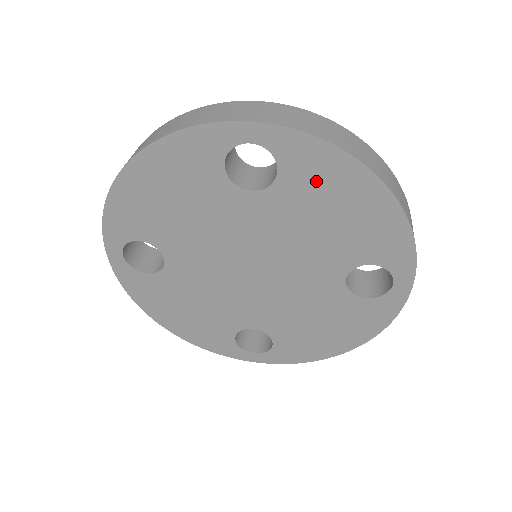
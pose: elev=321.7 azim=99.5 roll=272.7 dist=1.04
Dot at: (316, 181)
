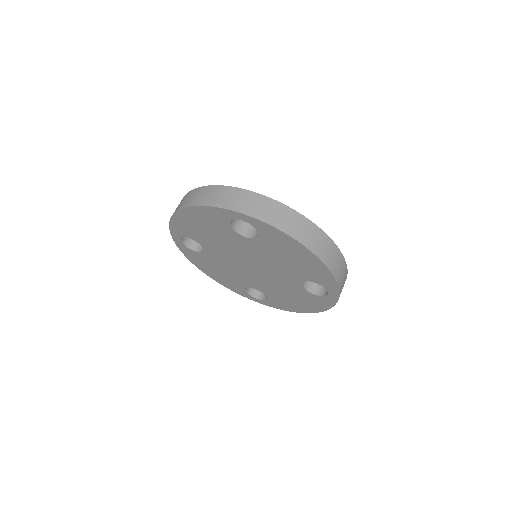
Dot at: (279, 243)
